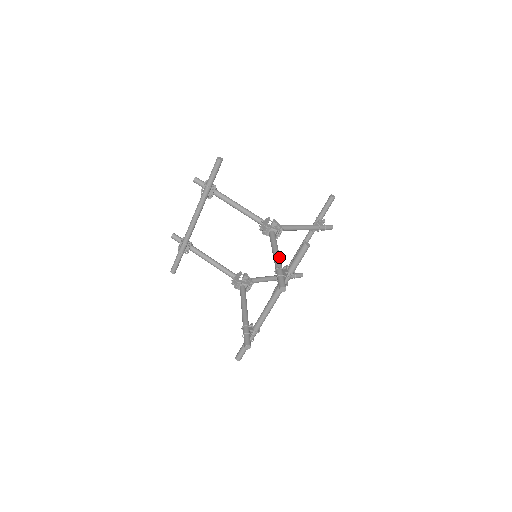
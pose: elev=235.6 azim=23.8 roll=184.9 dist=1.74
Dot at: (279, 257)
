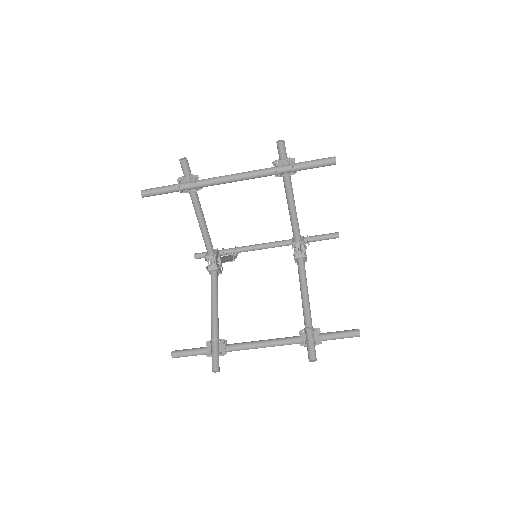
Dot at: occluded
